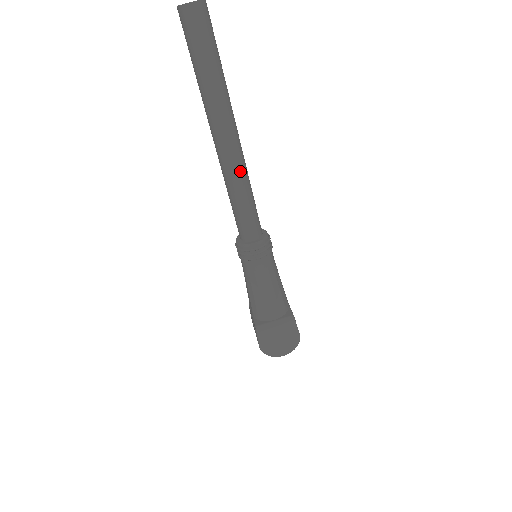
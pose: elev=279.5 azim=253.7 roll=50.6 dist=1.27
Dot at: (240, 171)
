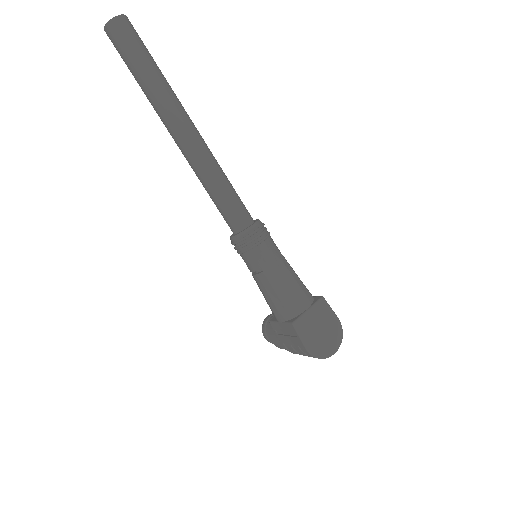
Dot at: (210, 156)
